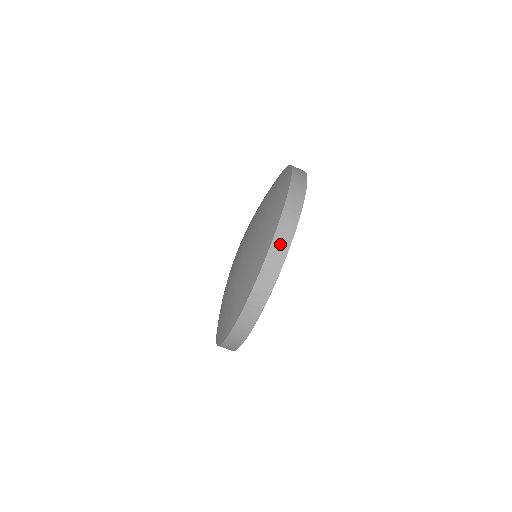
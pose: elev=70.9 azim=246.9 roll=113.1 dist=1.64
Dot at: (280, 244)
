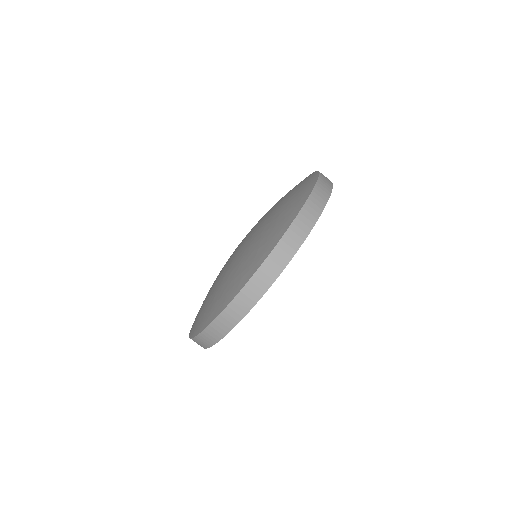
Dot at: (313, 207)
